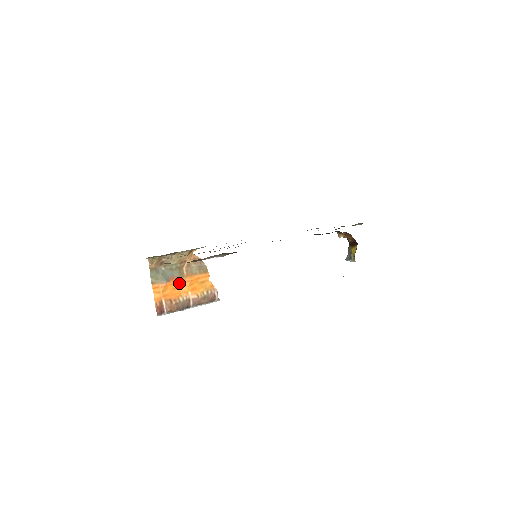
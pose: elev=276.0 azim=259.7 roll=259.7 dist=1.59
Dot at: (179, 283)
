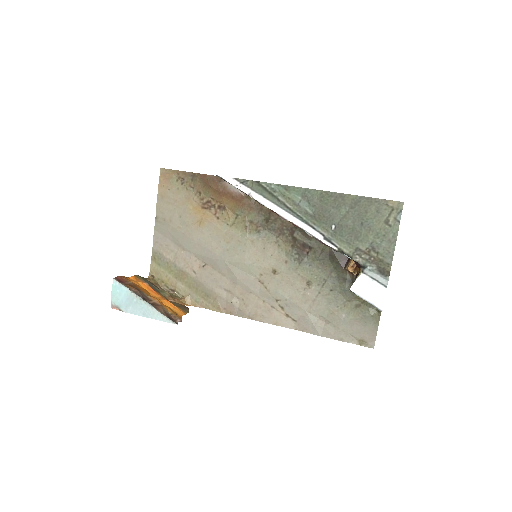
Dot at: (155, 294)
